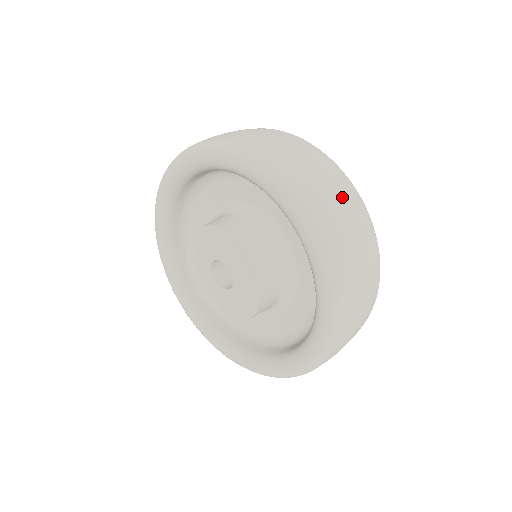
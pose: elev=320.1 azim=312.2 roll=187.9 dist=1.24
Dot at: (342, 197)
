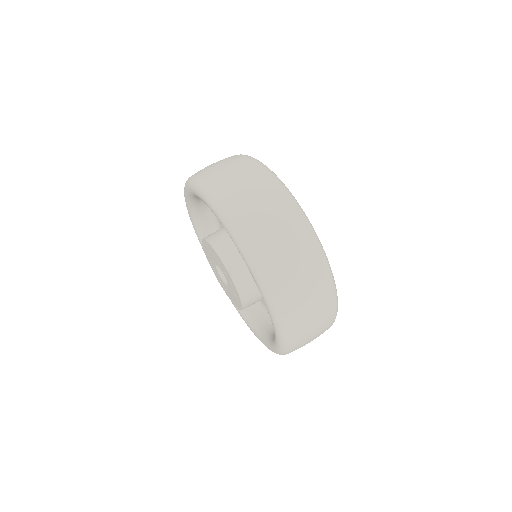
Dot at: (280, 225)
